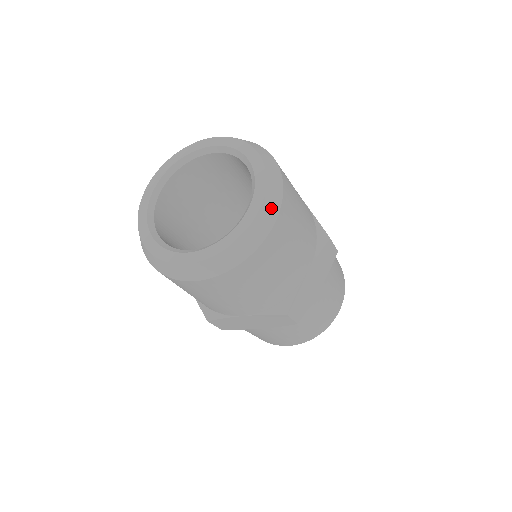
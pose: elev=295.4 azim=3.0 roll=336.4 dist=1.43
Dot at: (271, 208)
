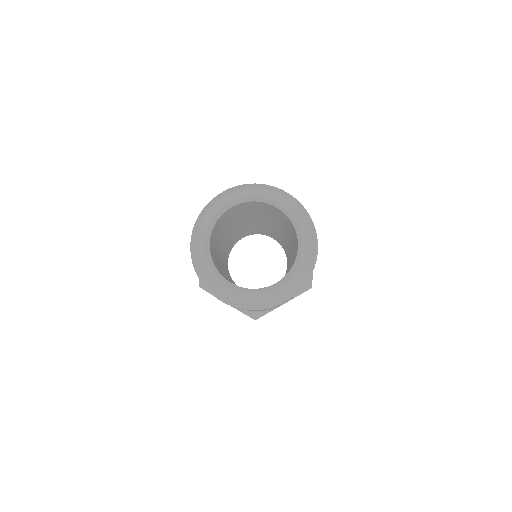
Dot at: (296, 290)
